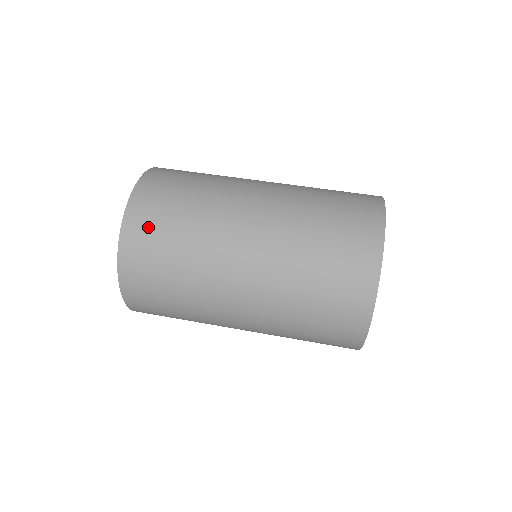
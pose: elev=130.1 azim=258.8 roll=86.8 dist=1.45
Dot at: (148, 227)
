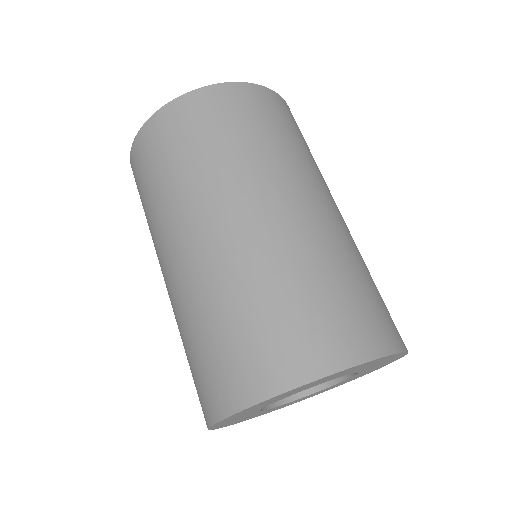
Dot at: (239, 106)
